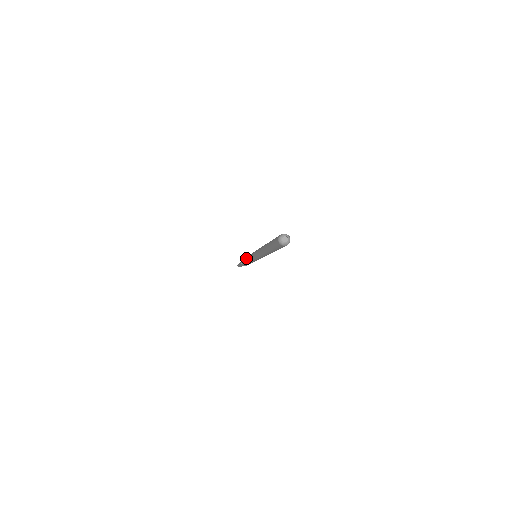
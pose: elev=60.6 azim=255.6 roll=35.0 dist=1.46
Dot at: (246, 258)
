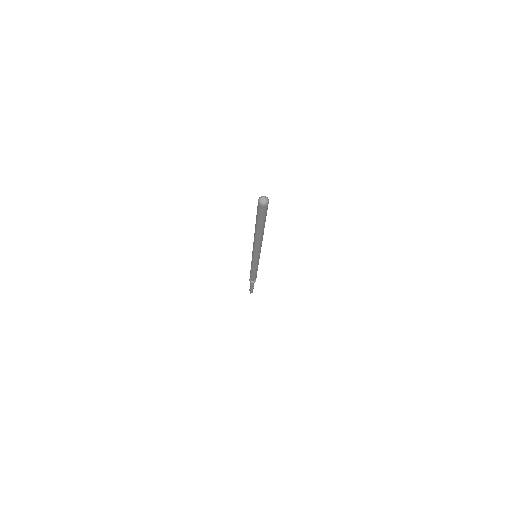
Dot at: occluded
